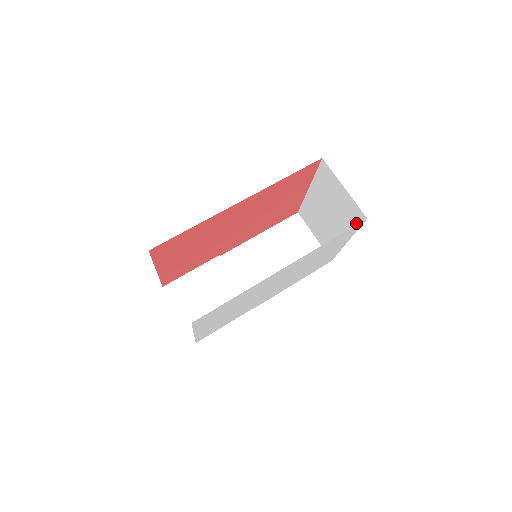
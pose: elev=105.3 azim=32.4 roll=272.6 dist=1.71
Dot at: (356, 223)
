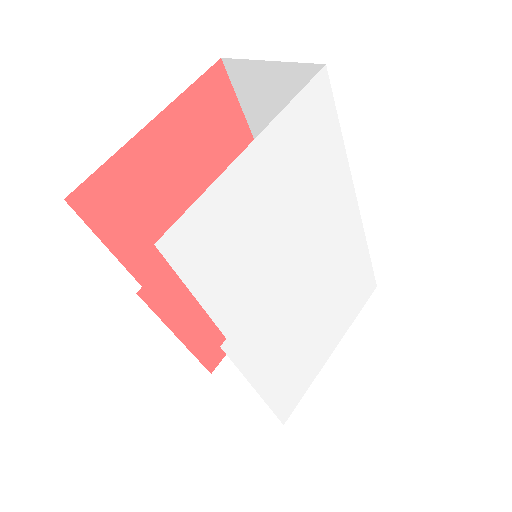
Dot at: occluded
